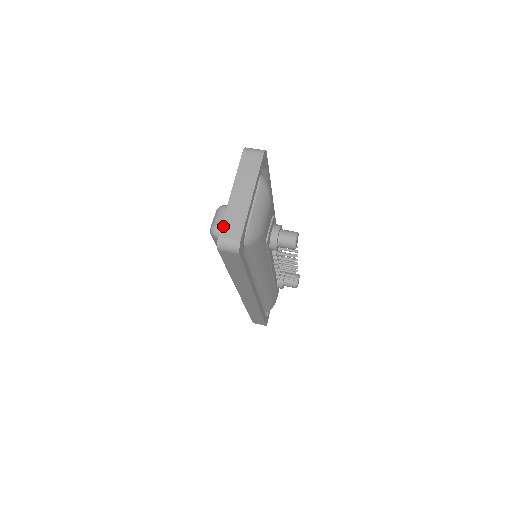
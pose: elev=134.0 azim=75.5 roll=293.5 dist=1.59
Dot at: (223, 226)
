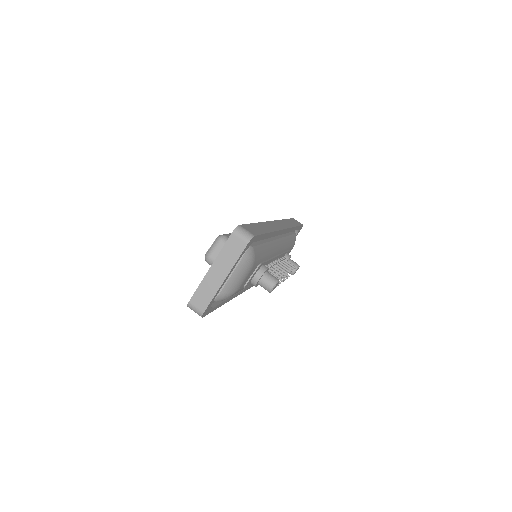
Dot at: (195, 295)
